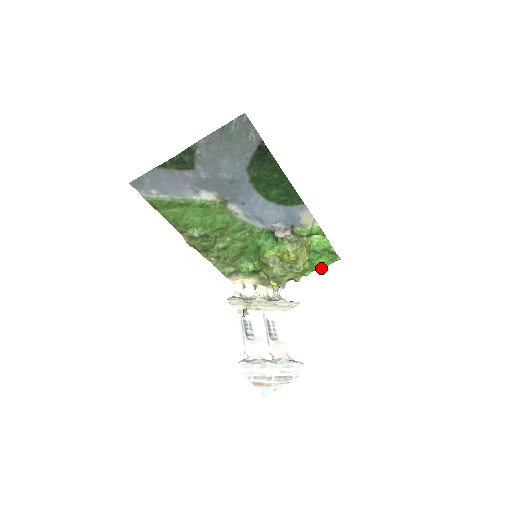
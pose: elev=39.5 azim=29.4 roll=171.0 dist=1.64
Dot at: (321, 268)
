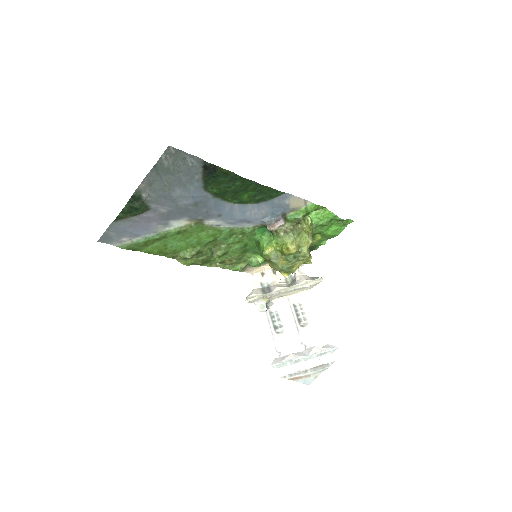
Dot at: (335, 235)
